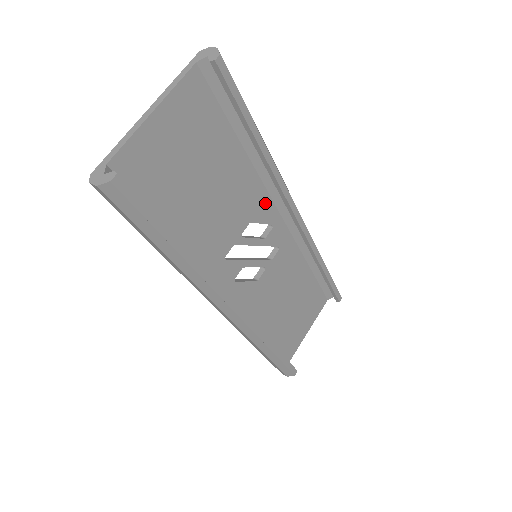
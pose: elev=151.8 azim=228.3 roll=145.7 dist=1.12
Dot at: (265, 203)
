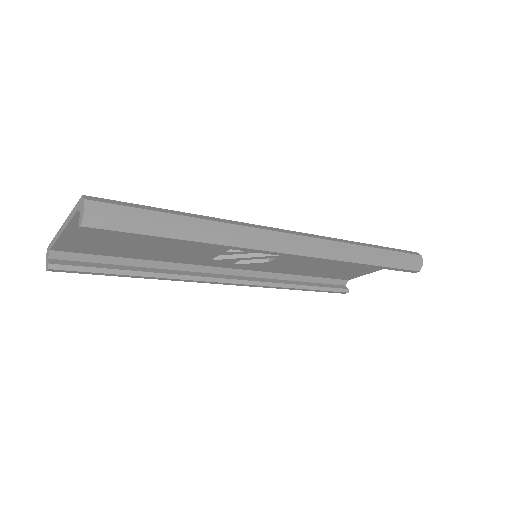
Dot at: occluded
